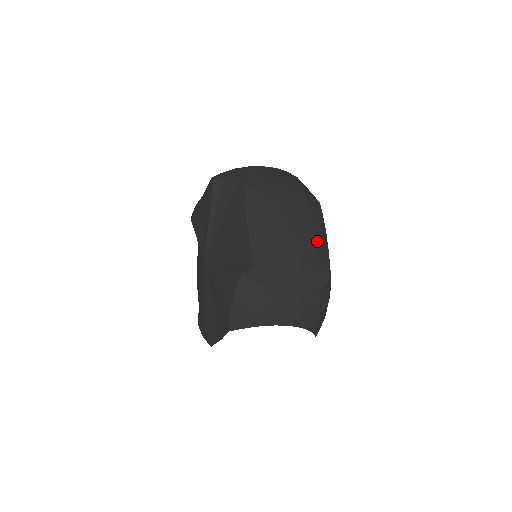
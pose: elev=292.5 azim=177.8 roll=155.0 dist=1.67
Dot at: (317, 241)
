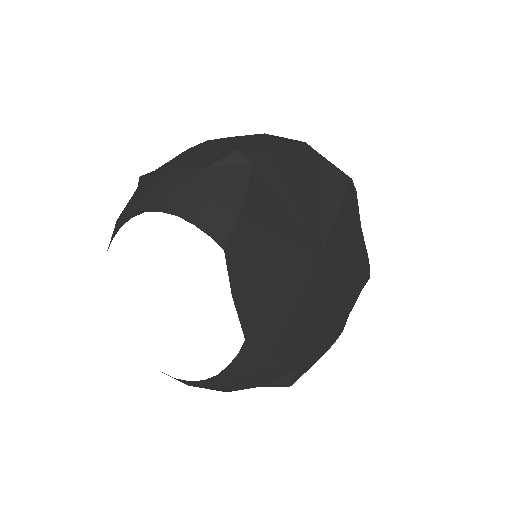
Dot at: (242, 138)
